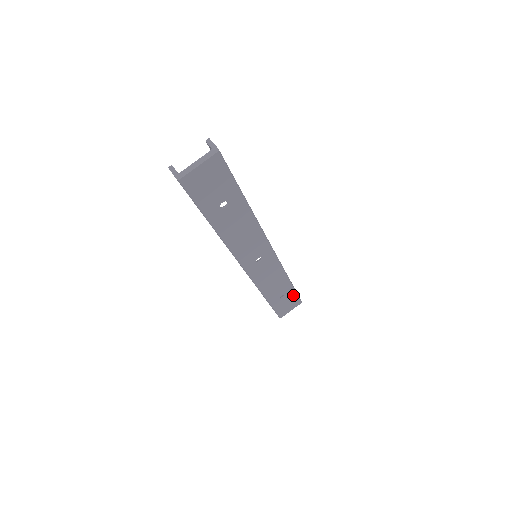
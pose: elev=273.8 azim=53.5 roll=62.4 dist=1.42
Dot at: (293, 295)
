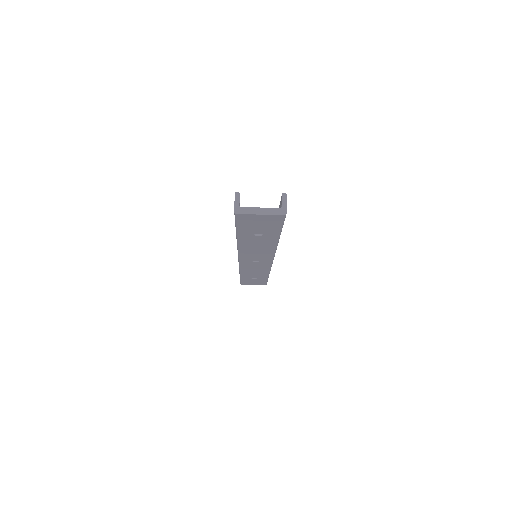
Dot at: (263, 280)
